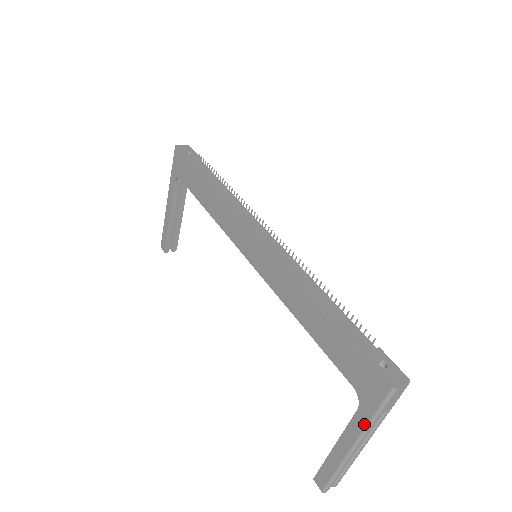
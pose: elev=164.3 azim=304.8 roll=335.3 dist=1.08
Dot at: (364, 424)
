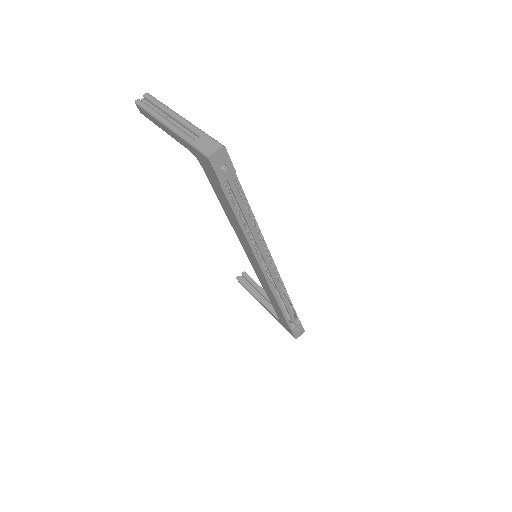
Dot at: (276, 319)
